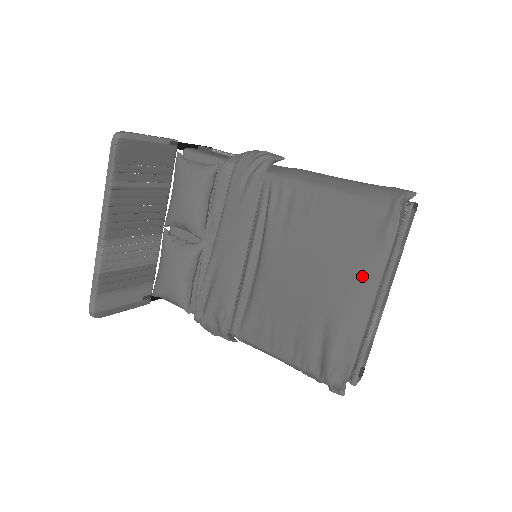
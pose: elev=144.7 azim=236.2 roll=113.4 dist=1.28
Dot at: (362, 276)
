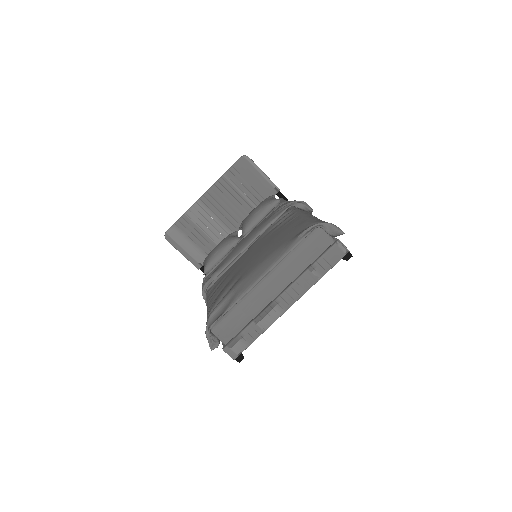
Dot at: (271, 256)
